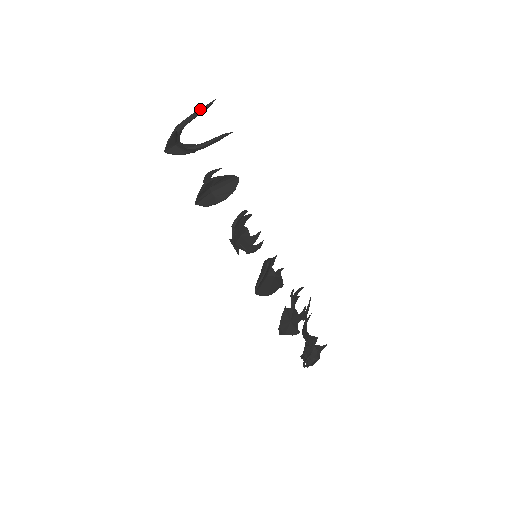
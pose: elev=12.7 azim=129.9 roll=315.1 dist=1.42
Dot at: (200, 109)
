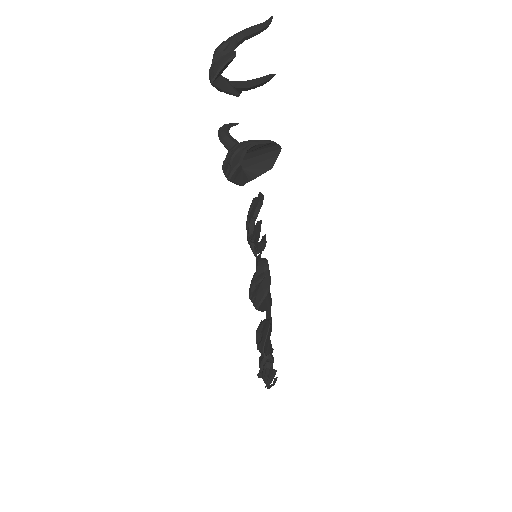
Dot at: (261, 24)
